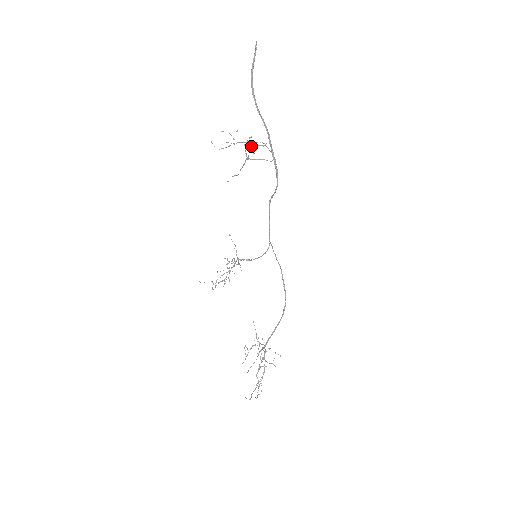
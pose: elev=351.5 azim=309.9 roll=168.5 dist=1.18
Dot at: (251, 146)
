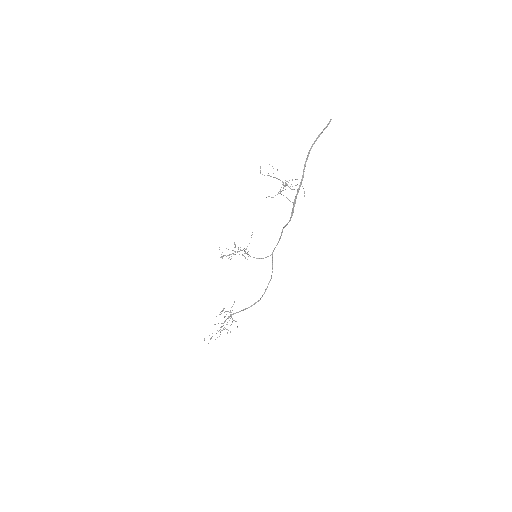
Dot at: occluded
